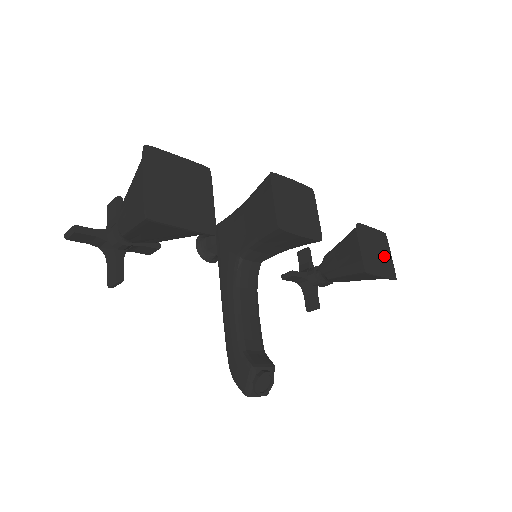
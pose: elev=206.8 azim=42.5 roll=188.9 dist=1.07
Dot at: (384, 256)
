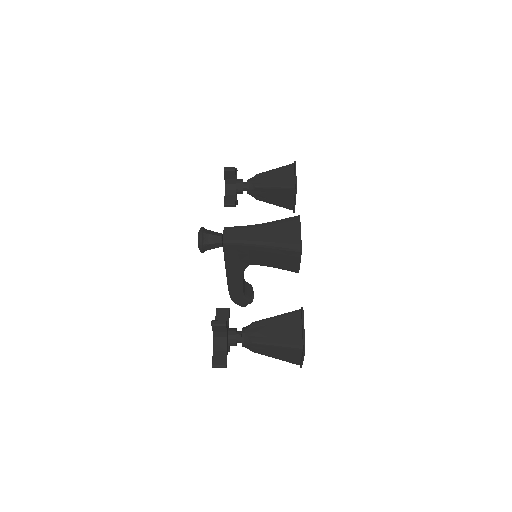
Dot at: occluded
